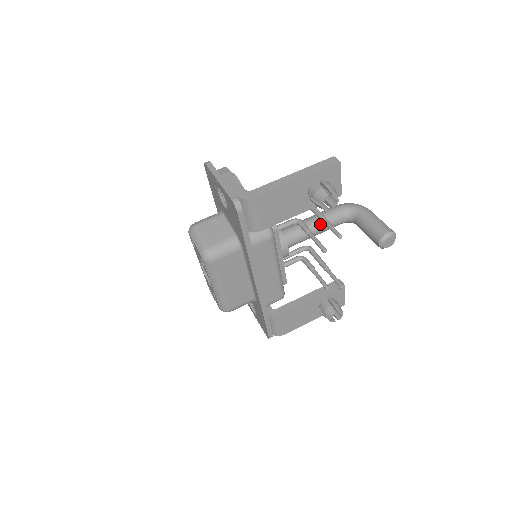
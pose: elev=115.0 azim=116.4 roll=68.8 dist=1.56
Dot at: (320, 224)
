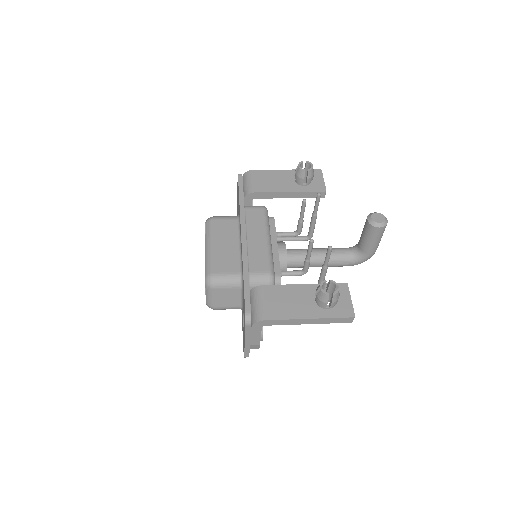
Dot at: (323, 249)
